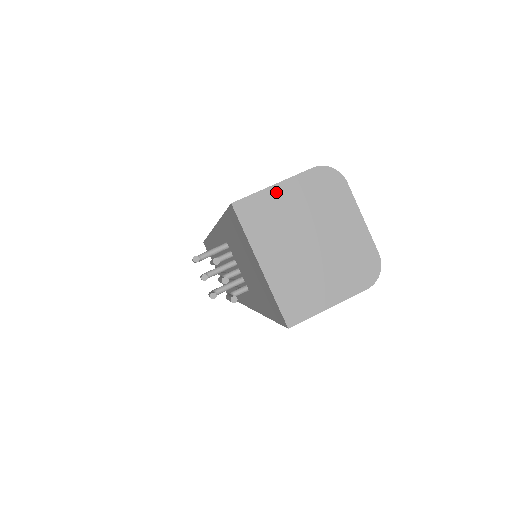
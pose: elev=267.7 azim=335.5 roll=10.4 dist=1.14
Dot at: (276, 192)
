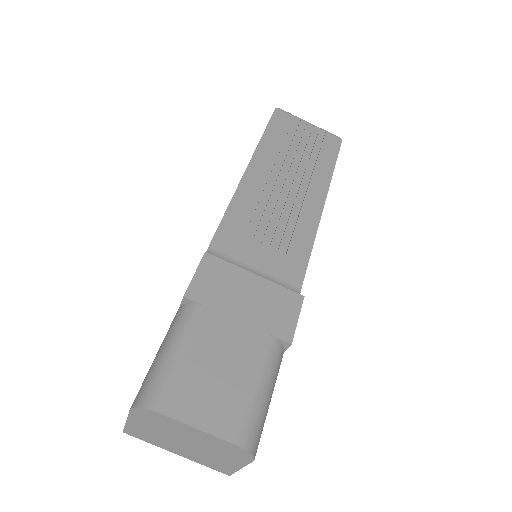
Dot at: (132, 425)
